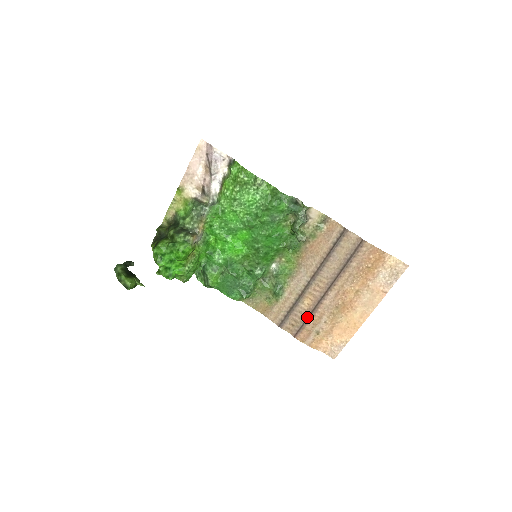
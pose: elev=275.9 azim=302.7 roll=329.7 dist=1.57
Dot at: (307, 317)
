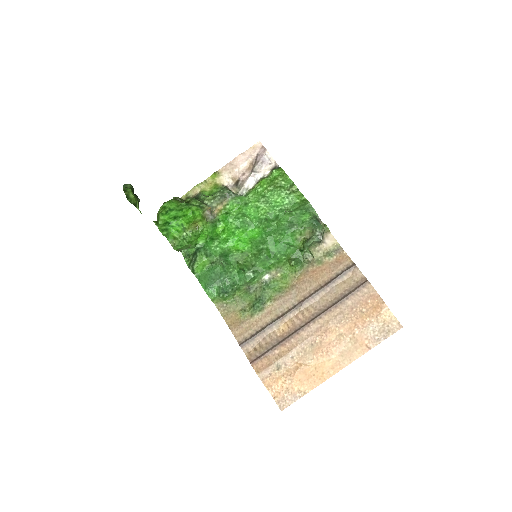
Dot at: (275, 344)
